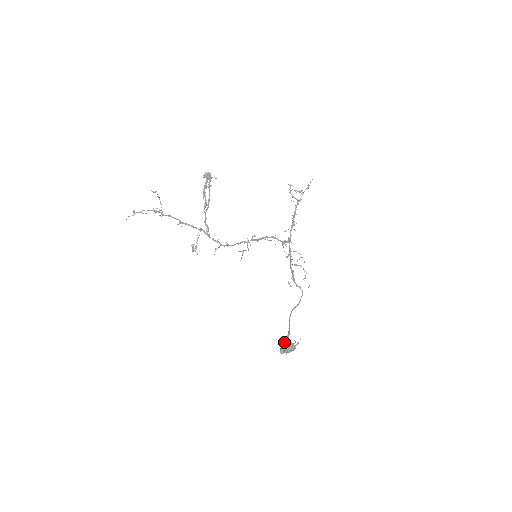
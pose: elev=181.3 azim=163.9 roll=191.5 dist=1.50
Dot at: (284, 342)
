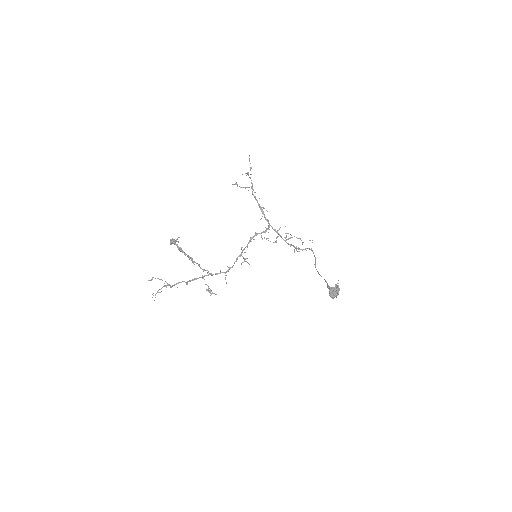
Dot at: occluded
